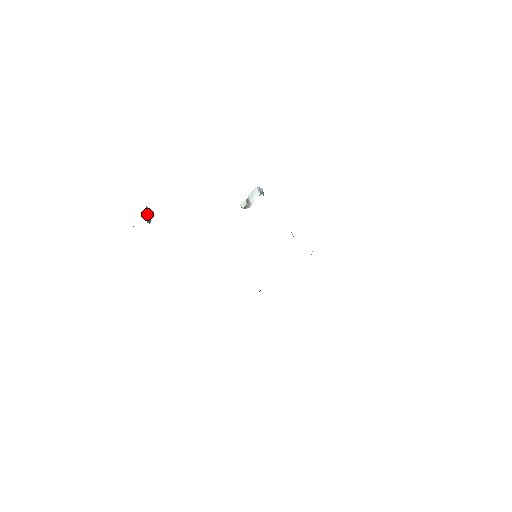
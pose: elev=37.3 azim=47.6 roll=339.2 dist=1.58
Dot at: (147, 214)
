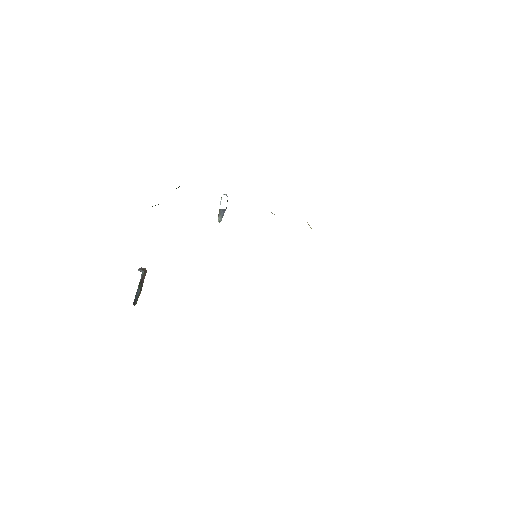
Dot at: (140, 269)
